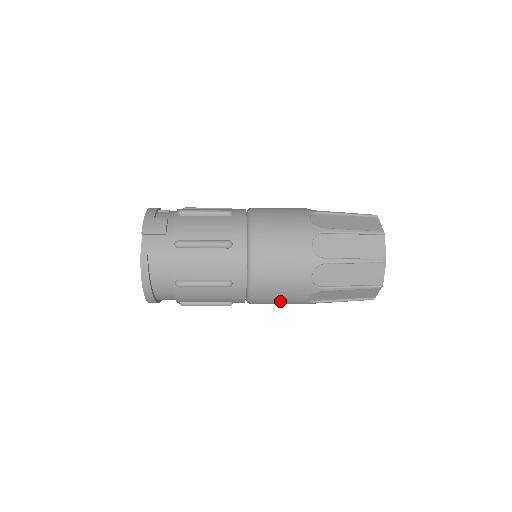
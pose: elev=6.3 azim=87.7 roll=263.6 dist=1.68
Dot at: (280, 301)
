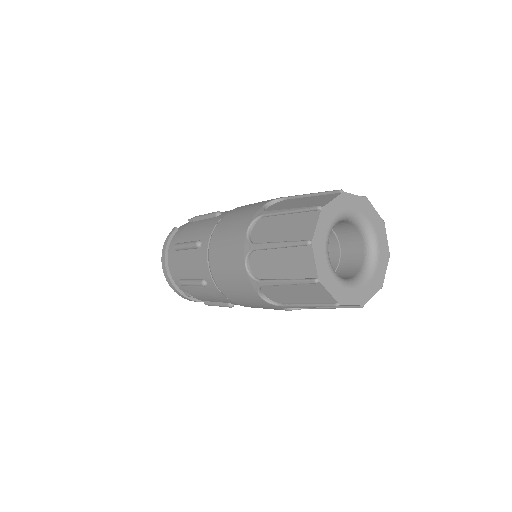
Dot at: (229, 272)
